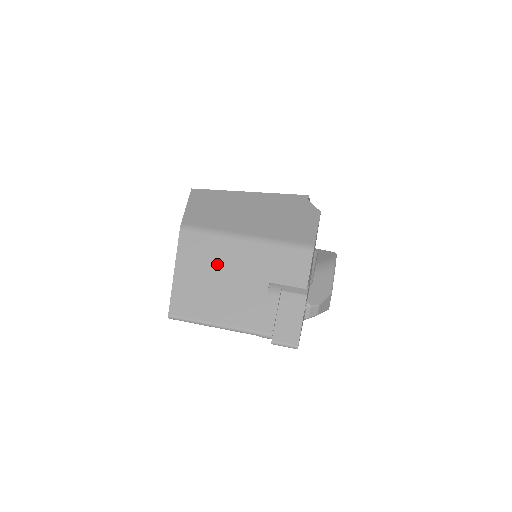
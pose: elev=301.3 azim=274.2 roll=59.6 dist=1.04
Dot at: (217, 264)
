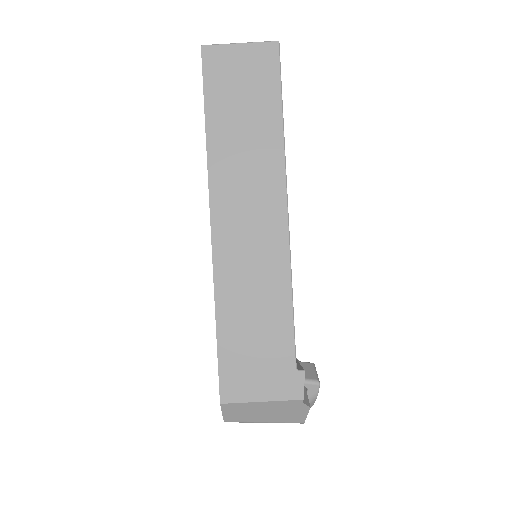
Dot at: occluded
